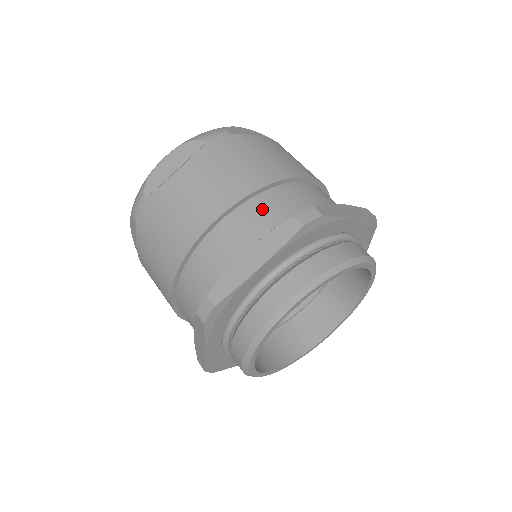
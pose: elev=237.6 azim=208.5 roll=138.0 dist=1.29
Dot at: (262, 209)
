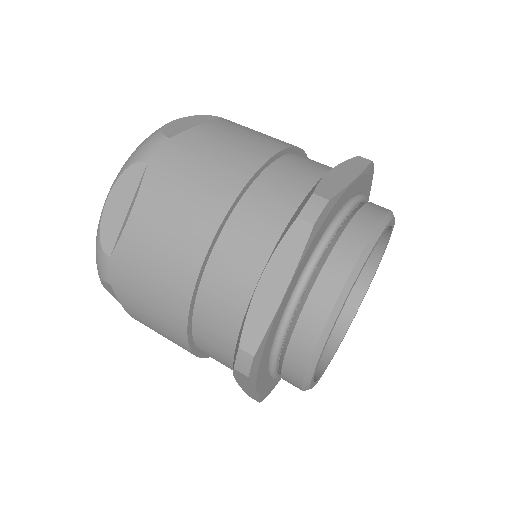
Dot at: (252, 219)
